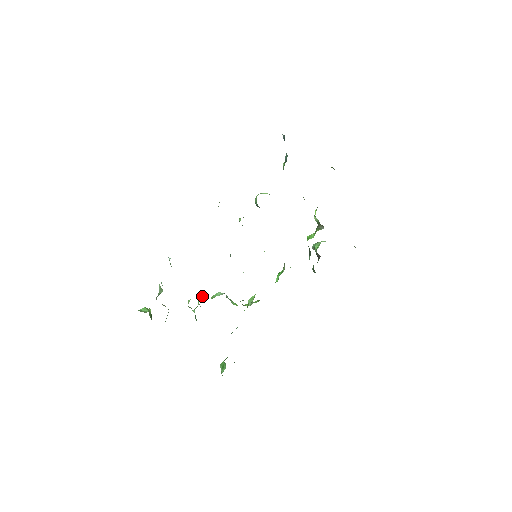
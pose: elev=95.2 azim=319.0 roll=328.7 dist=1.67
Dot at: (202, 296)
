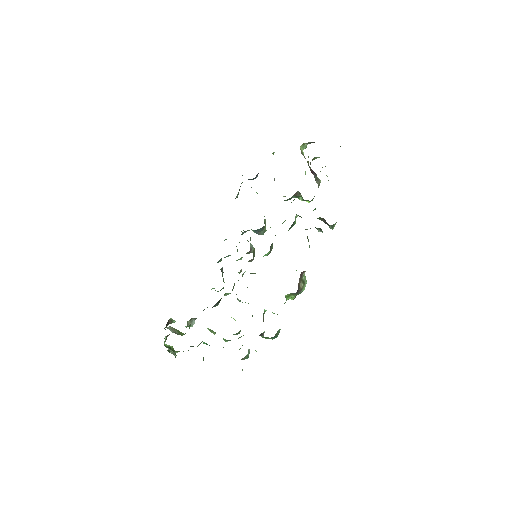
Dot at: occluded
